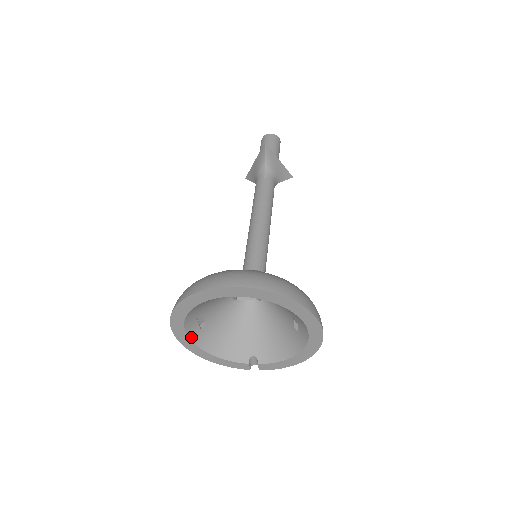
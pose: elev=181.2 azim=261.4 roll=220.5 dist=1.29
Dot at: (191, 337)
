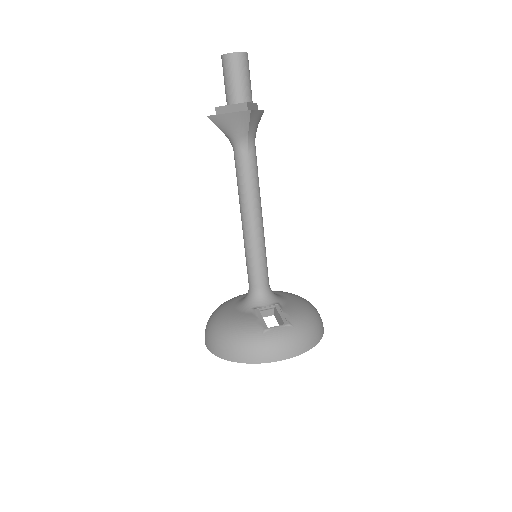
Dot at: occluded
